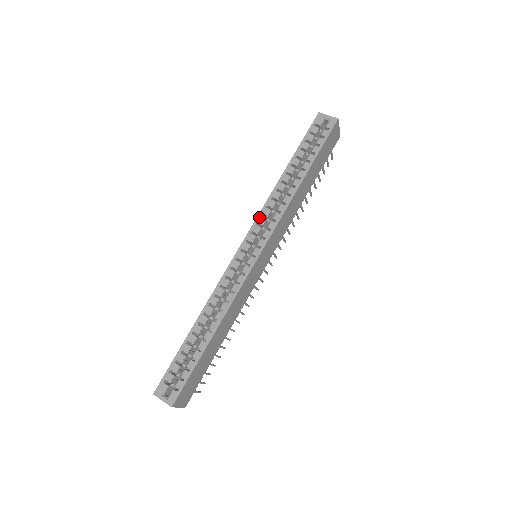
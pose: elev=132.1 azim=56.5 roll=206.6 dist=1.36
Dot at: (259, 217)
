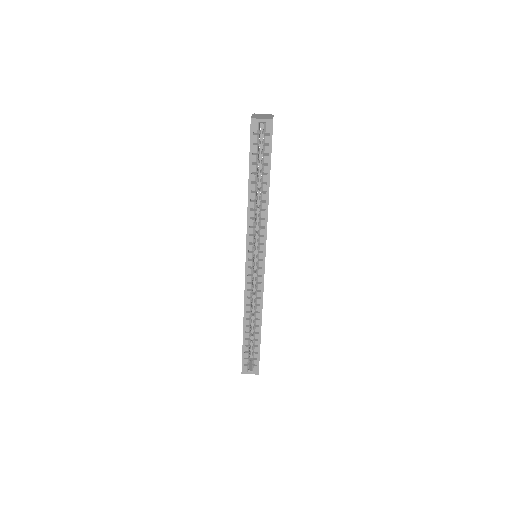
Dot at: (248, 238)
